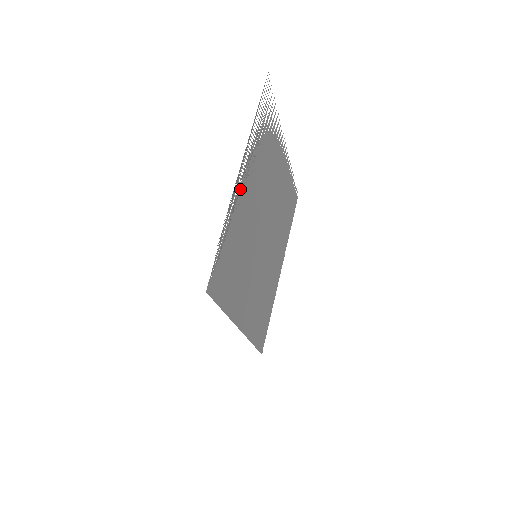
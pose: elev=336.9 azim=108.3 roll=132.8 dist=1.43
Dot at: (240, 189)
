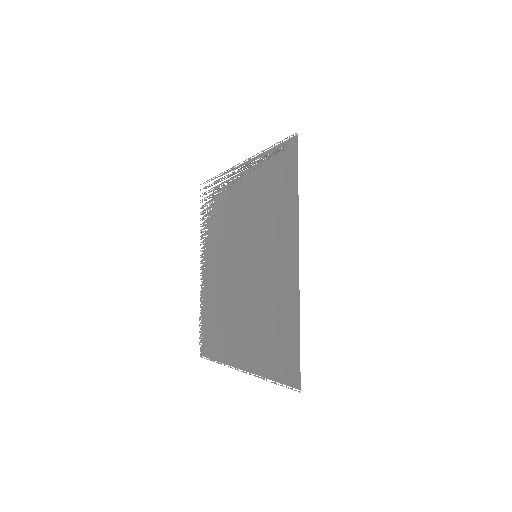
Dot at: (245, 175)
